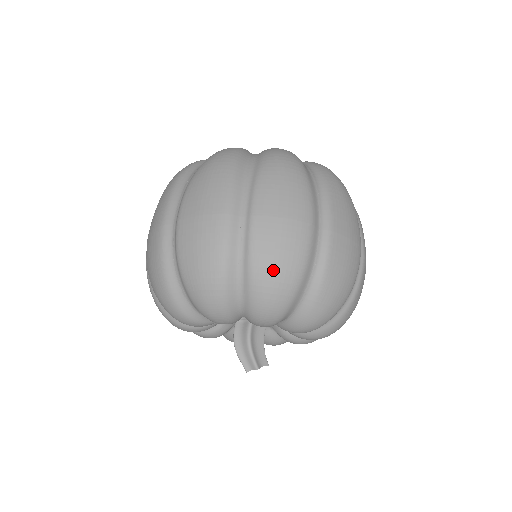
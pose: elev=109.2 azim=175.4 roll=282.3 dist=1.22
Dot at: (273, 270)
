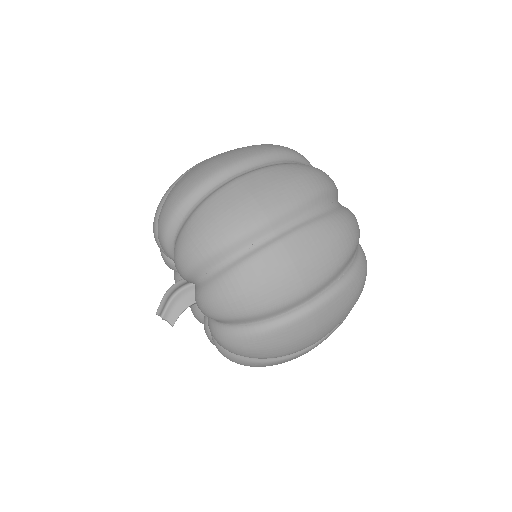
Dot at: (207, 222)
